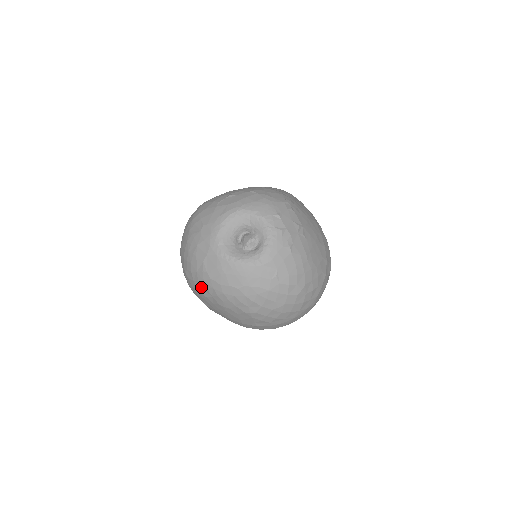
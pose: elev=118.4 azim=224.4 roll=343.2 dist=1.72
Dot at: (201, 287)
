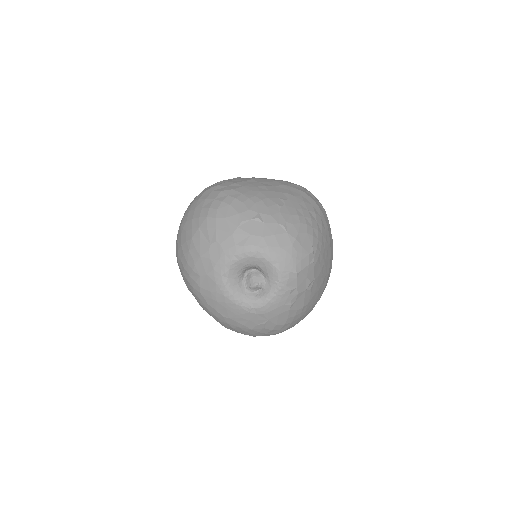
Dot at: (188, 285)
